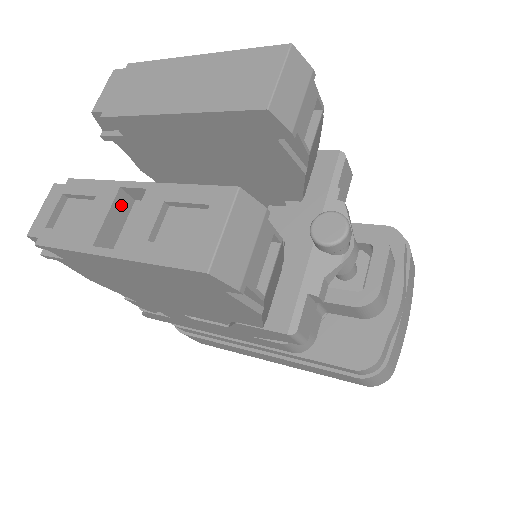
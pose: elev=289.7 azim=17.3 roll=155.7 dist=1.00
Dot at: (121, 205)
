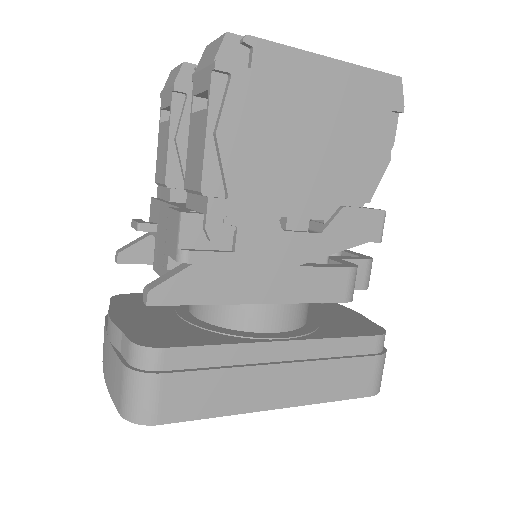
Dot at: occluded
